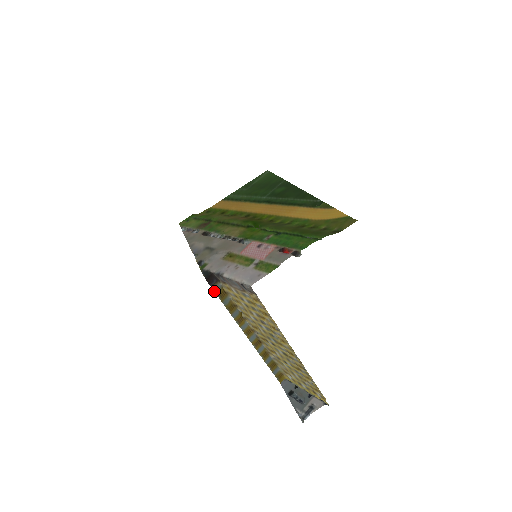
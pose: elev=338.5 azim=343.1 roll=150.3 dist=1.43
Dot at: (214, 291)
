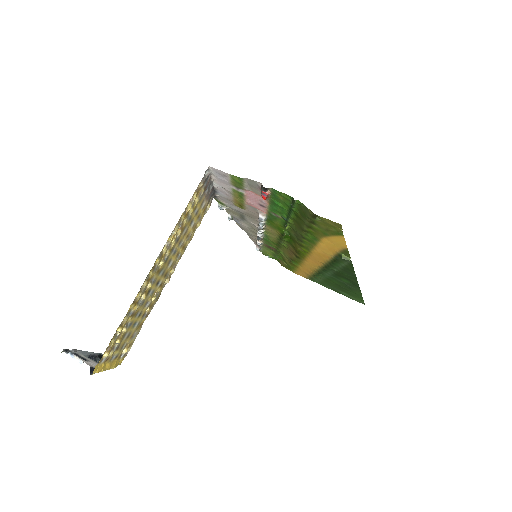
Dot at: occluded
